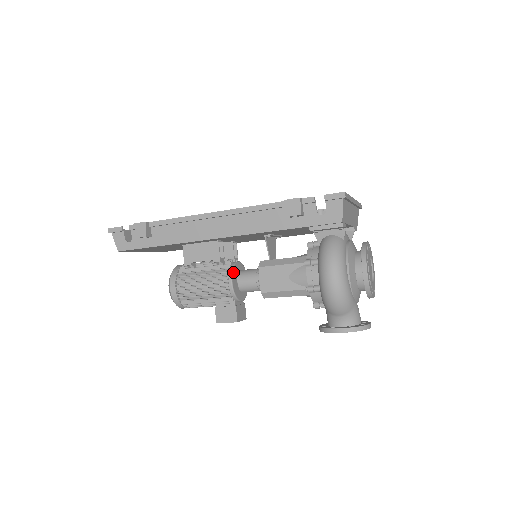
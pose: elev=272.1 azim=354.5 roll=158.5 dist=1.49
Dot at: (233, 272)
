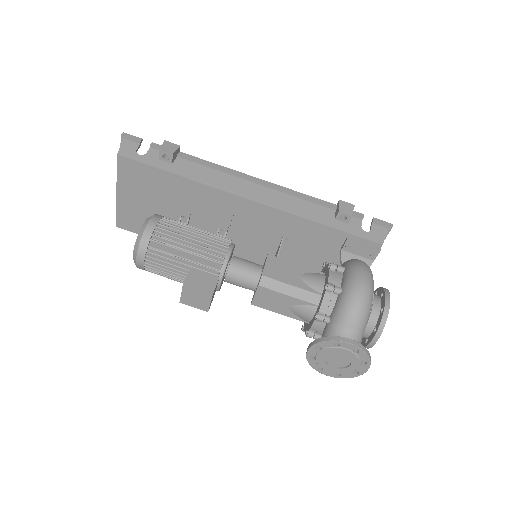
Dot at: occluded
